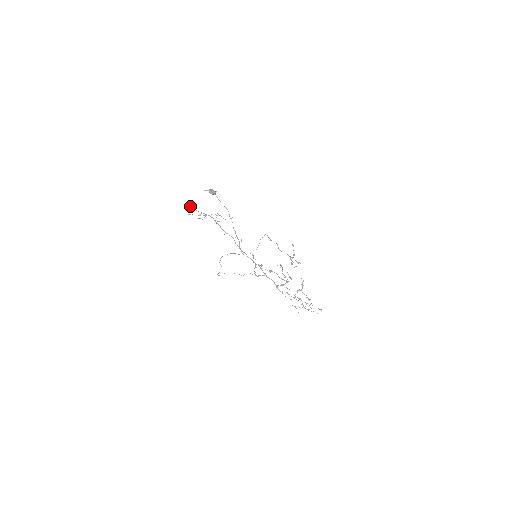
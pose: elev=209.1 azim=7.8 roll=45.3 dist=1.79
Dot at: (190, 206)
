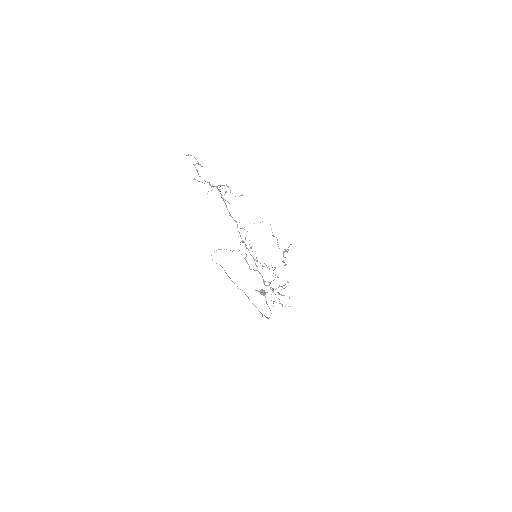
Dot at: occluded
